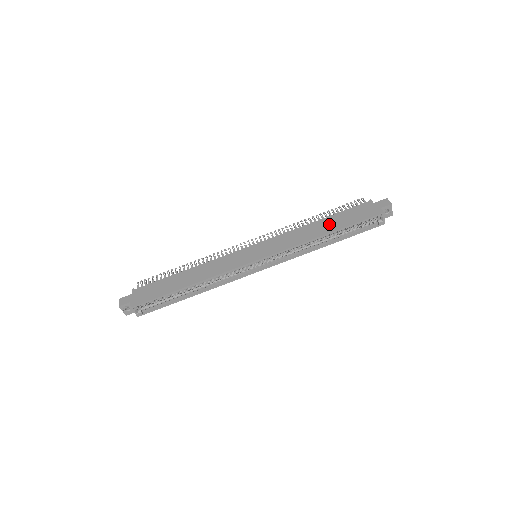
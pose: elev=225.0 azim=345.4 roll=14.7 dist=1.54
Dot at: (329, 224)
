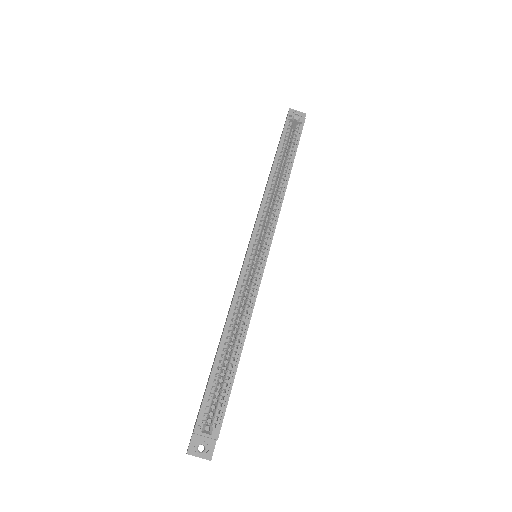
Dot at: occluded
